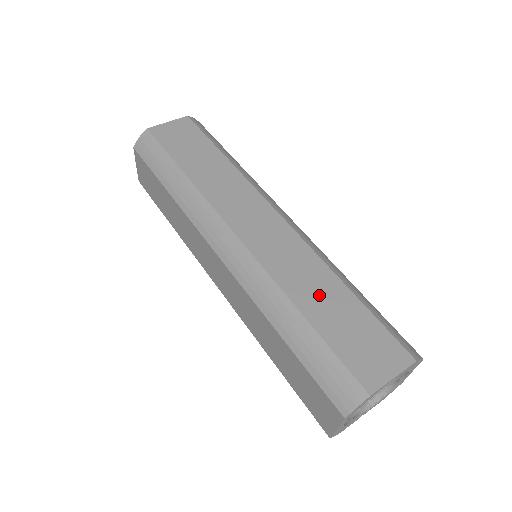
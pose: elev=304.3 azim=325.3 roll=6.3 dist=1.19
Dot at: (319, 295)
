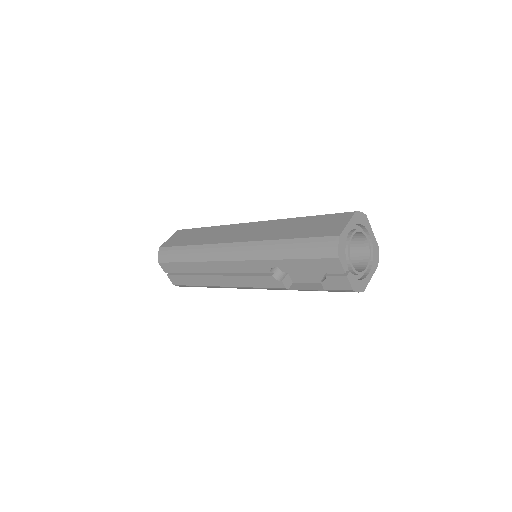
Dot at: occluded
